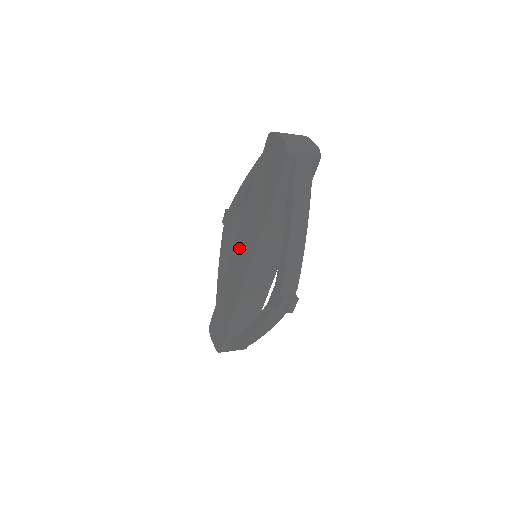
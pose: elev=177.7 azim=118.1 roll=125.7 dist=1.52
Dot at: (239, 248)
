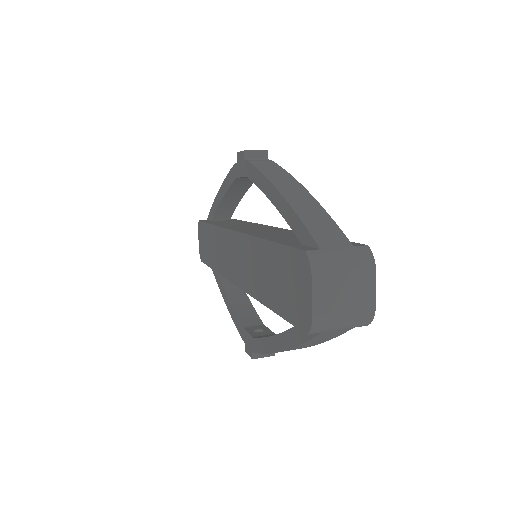
Dot at: (235, 247)
